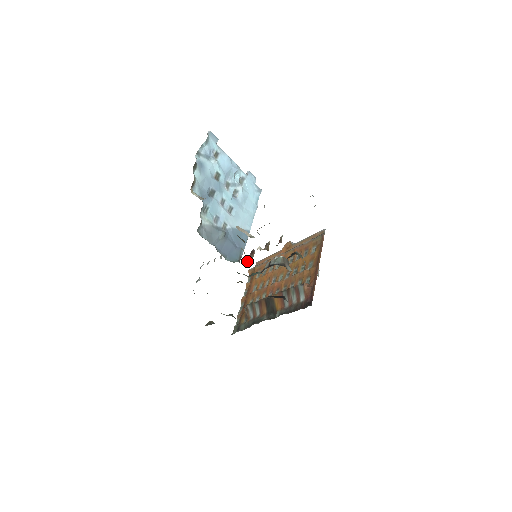
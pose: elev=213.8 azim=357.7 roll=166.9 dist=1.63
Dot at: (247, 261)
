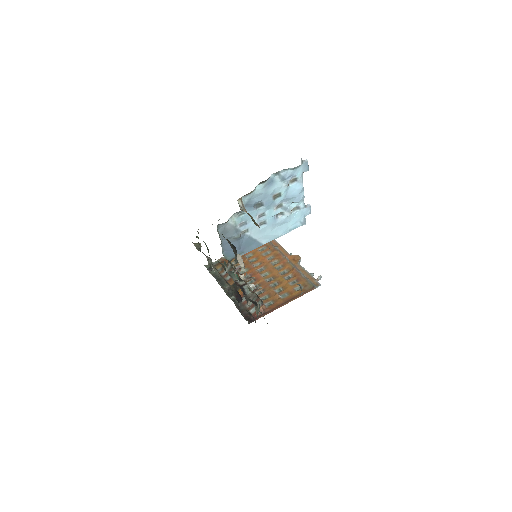
Dot at: occluded
